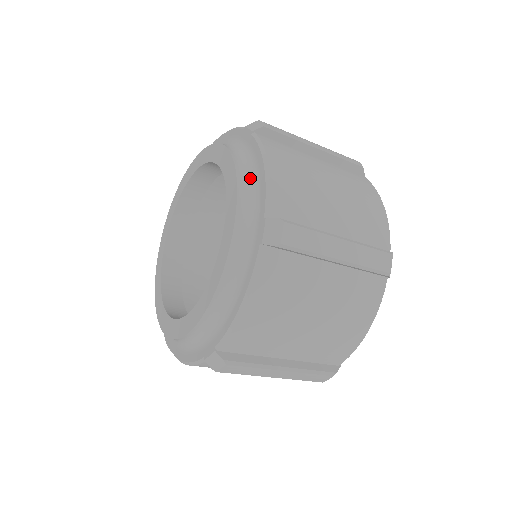
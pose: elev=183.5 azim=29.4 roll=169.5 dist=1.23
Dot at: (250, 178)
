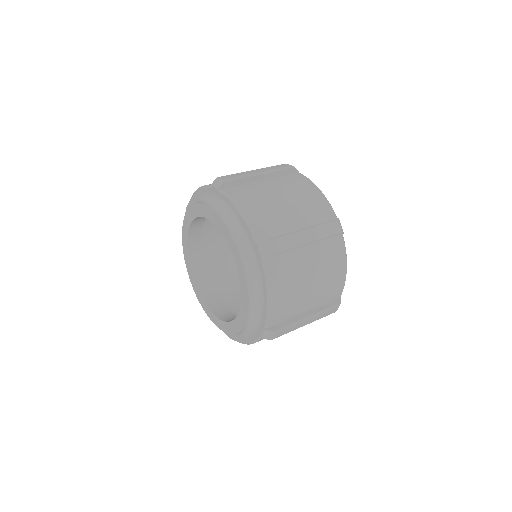
Dot at: (233, 222)
